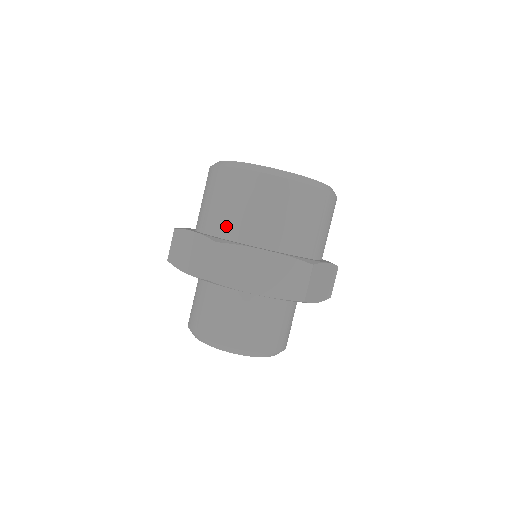
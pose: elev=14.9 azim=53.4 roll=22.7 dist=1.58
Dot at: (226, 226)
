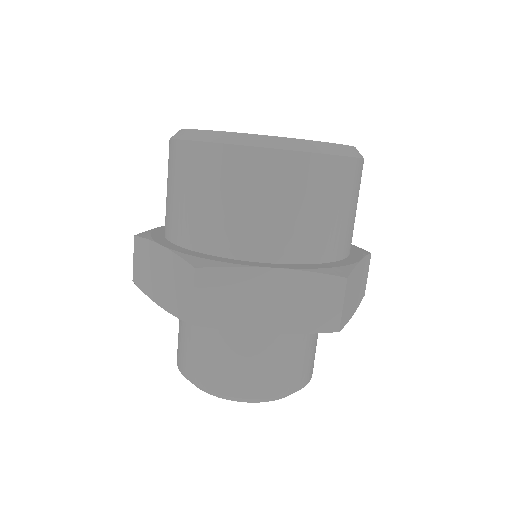
Dot at: (319, 245)
